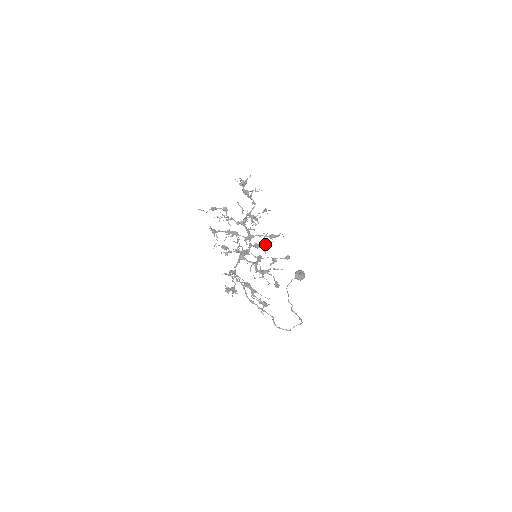
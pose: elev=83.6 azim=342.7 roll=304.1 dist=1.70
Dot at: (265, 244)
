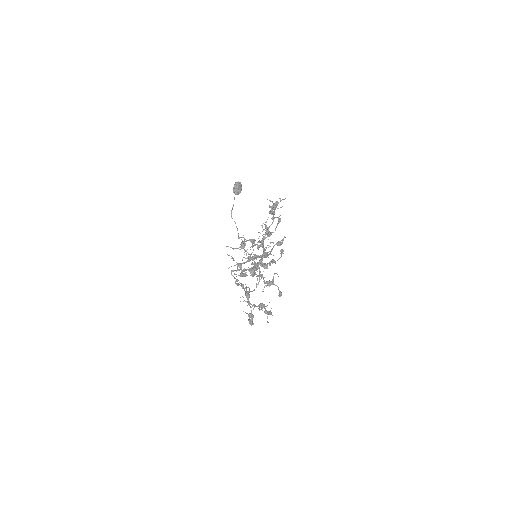
Dot at: occluded
